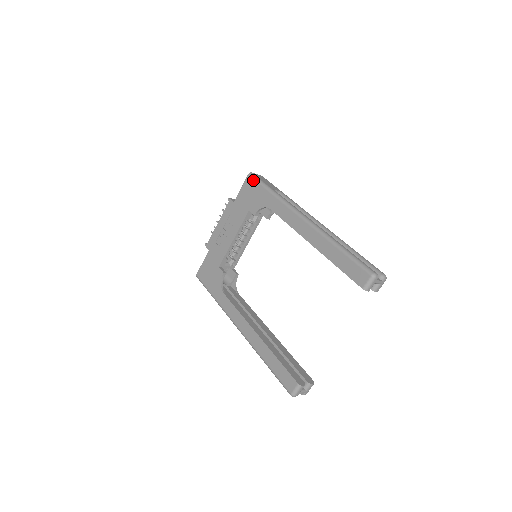
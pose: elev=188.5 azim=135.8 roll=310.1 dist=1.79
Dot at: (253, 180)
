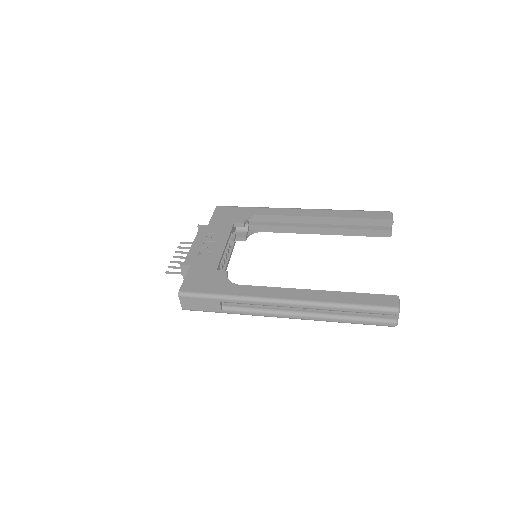
Dot at: (226, 207)
